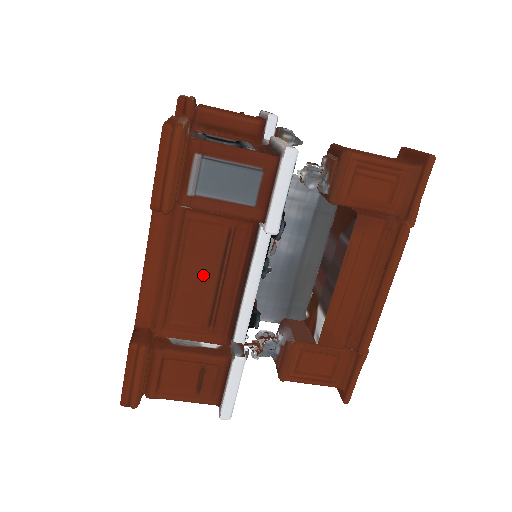
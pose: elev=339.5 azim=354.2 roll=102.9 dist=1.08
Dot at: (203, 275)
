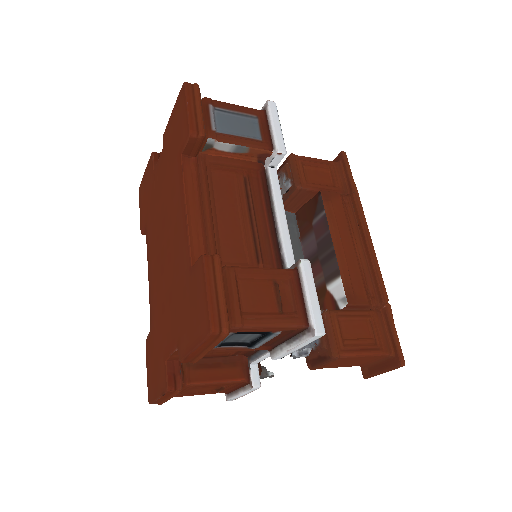
Dot at: (236, 216)
